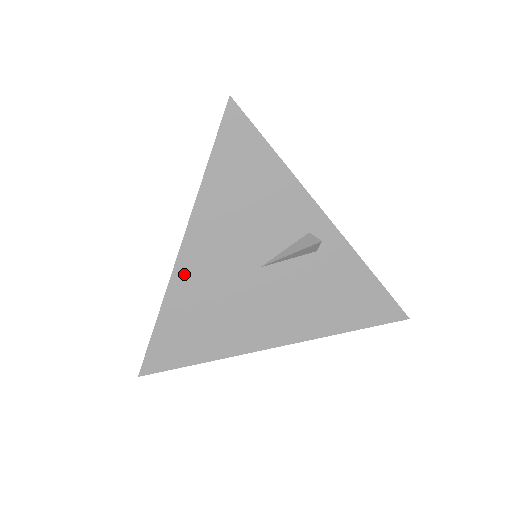
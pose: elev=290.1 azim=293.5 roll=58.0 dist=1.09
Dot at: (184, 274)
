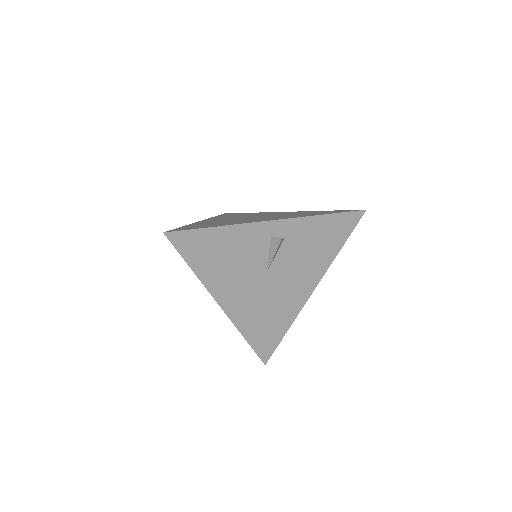
Dot at: (235, 314)
